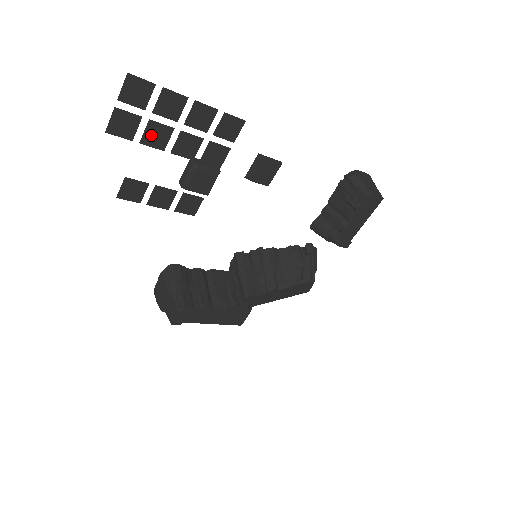
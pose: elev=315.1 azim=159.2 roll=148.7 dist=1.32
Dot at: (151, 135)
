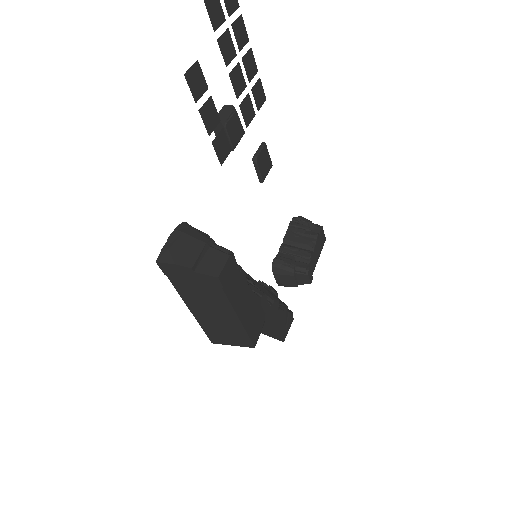
Dot at: (224, 43)
